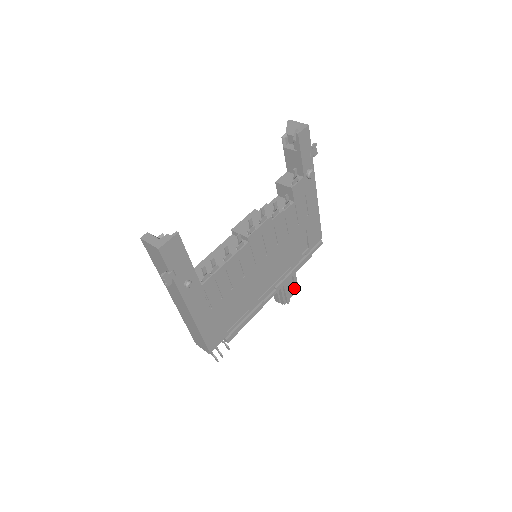
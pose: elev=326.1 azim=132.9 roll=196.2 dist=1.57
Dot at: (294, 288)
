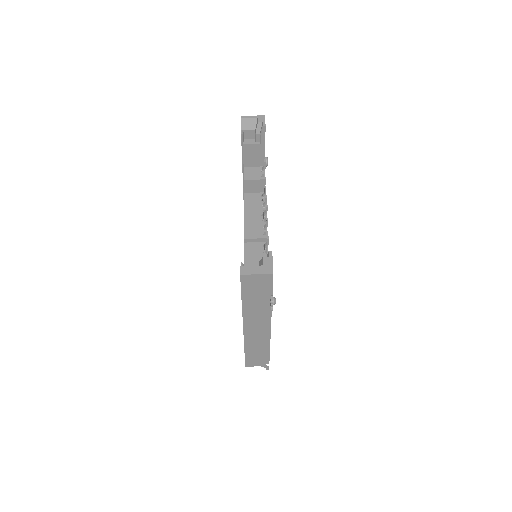
Dot at: occluded
